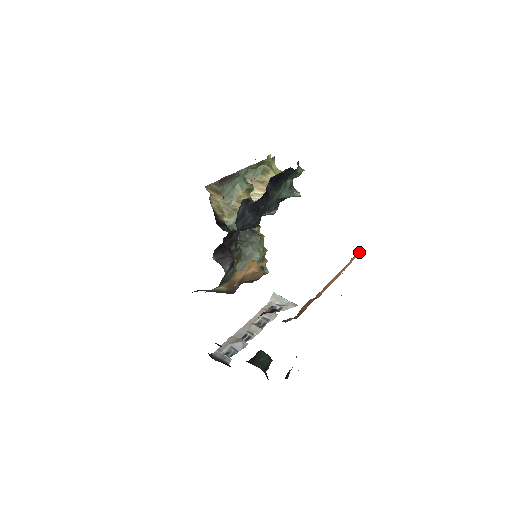
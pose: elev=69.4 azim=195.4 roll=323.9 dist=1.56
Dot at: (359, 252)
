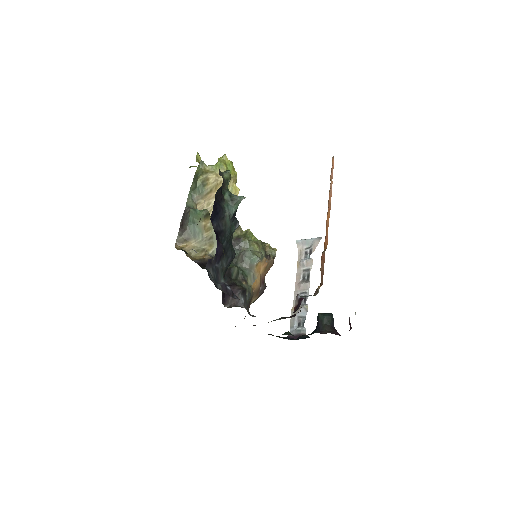
Dot at: (332, 164)
